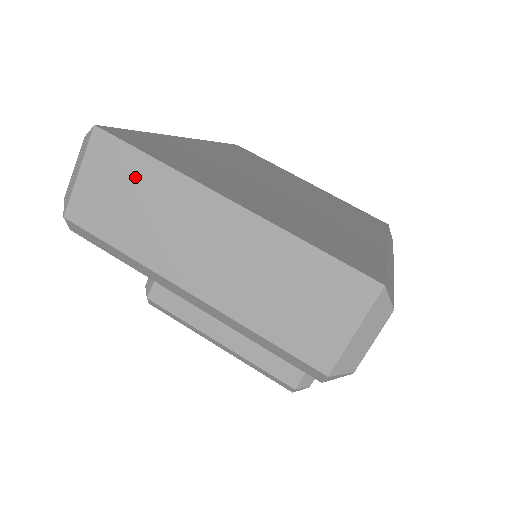
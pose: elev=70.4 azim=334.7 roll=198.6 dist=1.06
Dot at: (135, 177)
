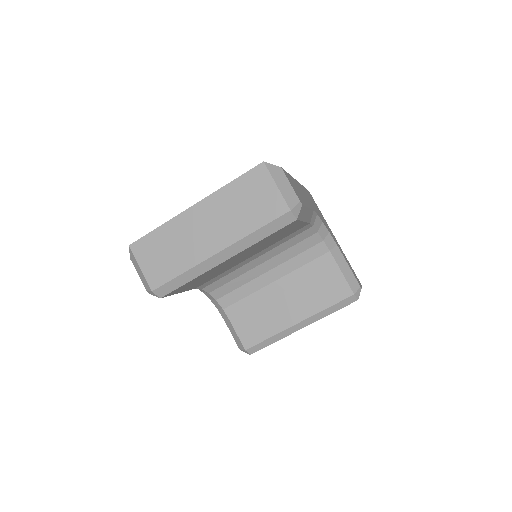
Dot at: (159, 242)
